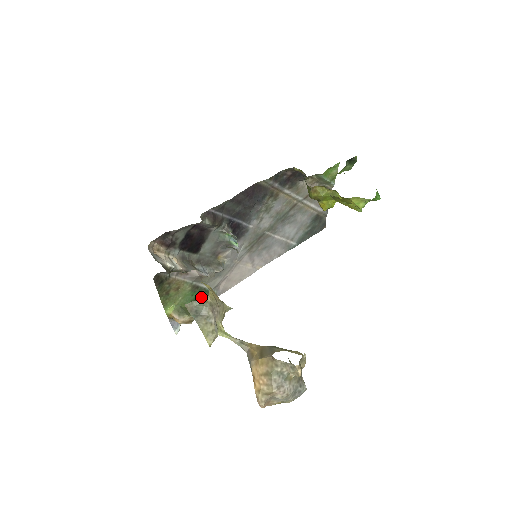
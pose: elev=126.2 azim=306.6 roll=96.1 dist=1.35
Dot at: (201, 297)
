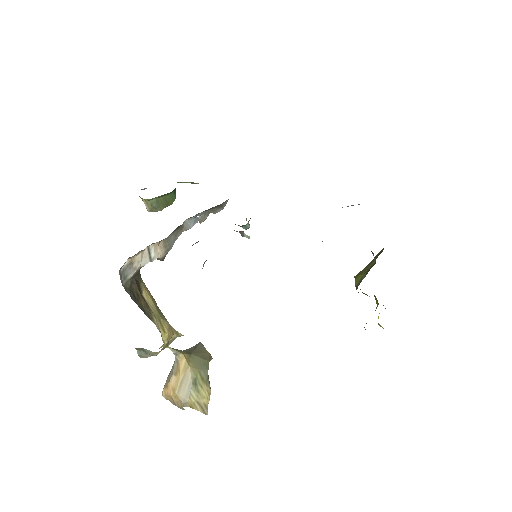
Dot at: occluded
